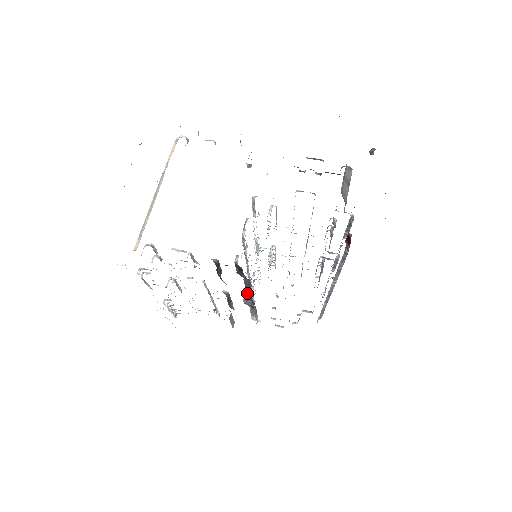
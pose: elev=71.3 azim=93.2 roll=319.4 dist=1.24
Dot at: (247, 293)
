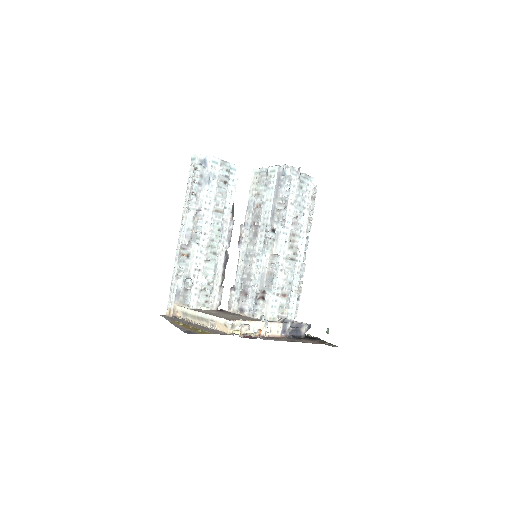
Dot at: (239, 253)
